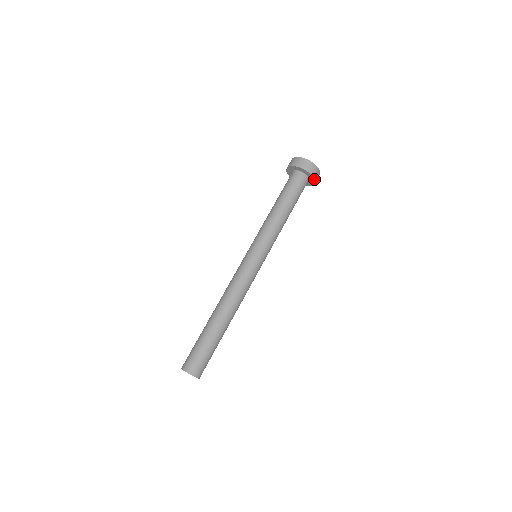
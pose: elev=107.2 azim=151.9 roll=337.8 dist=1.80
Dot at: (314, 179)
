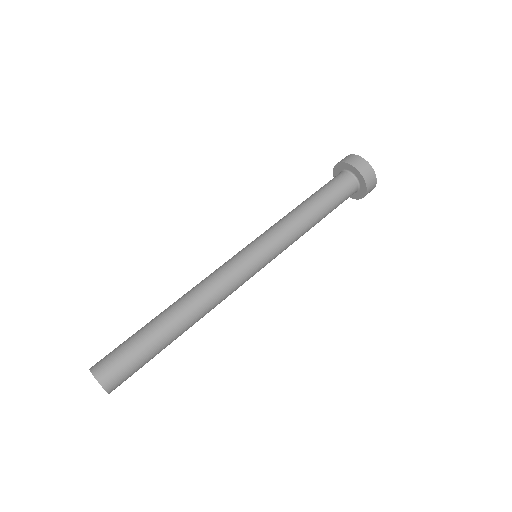
Dot at: (366, 192)
